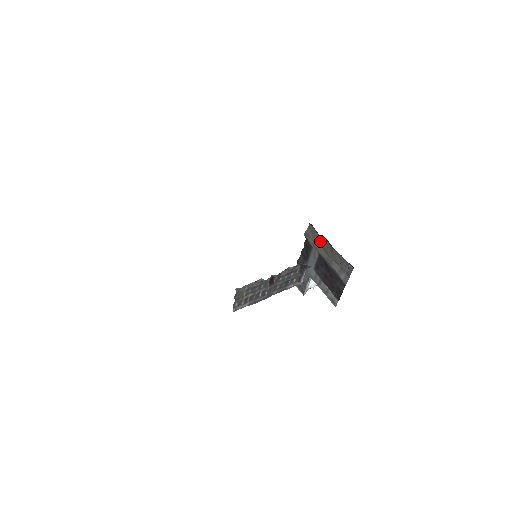
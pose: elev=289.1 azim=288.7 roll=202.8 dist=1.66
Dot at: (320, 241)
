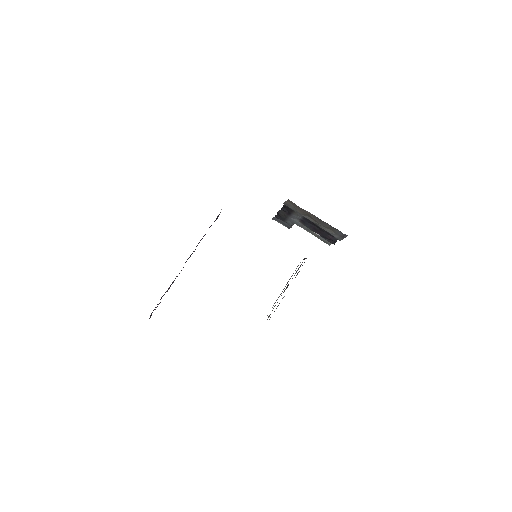
Dot at: (304, 212)
